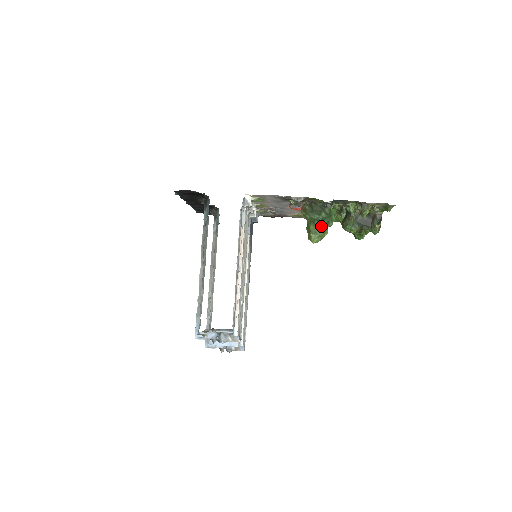
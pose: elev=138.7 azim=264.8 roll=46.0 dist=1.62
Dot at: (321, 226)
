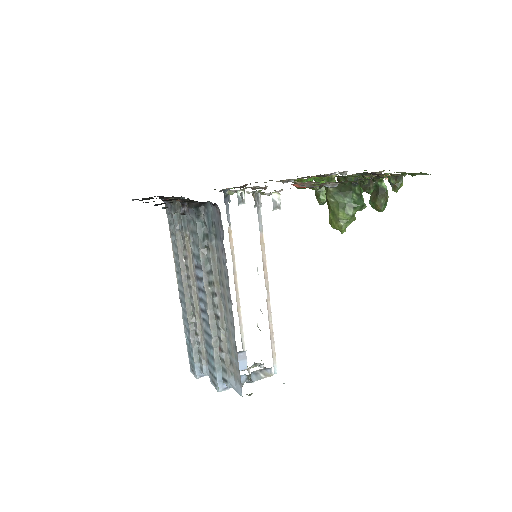
Dot at: (354, 212)
